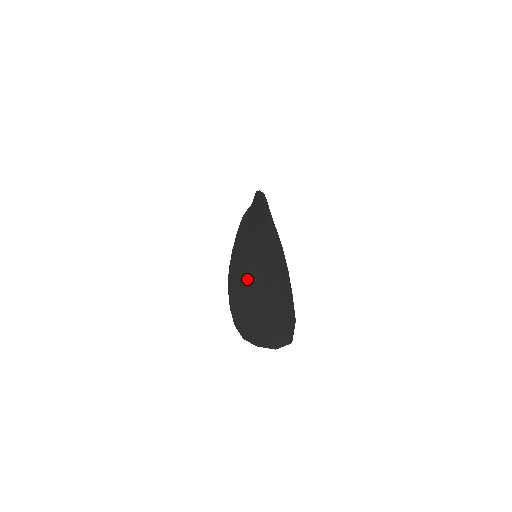
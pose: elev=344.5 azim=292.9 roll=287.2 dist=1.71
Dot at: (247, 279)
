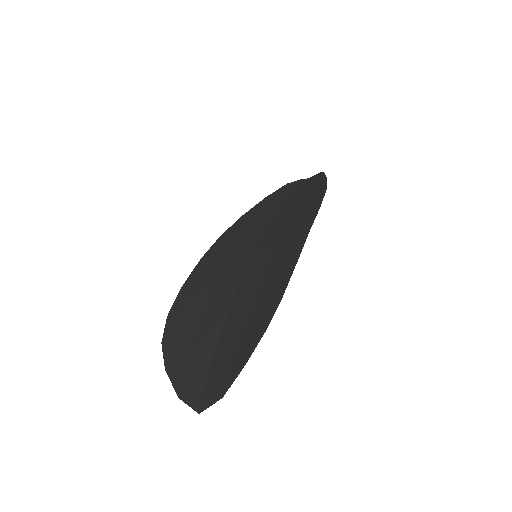
Dot at: (224, 275)
